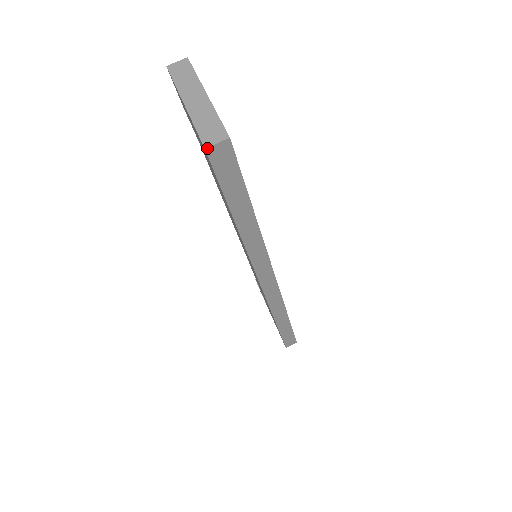
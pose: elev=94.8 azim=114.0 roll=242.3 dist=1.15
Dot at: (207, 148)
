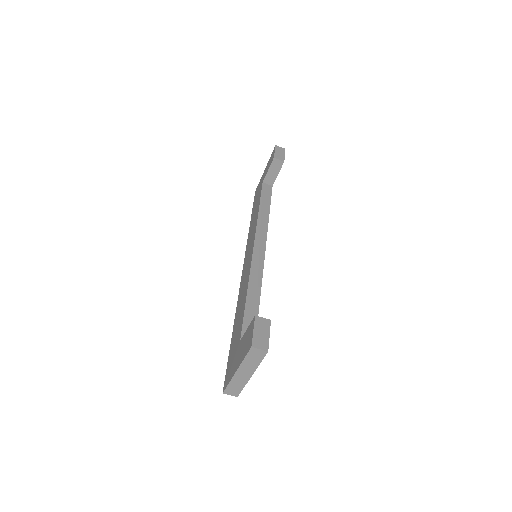
Dot at: (224, 393)
